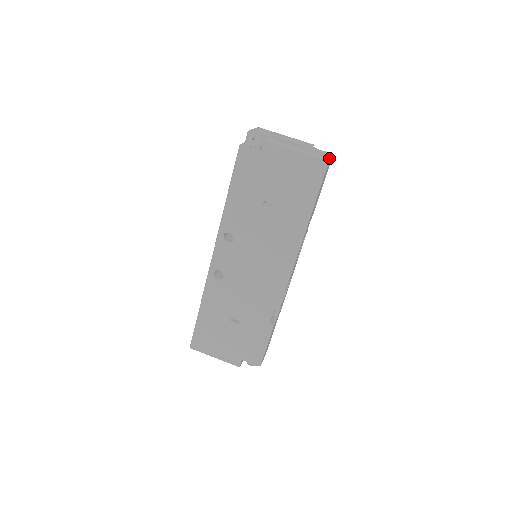
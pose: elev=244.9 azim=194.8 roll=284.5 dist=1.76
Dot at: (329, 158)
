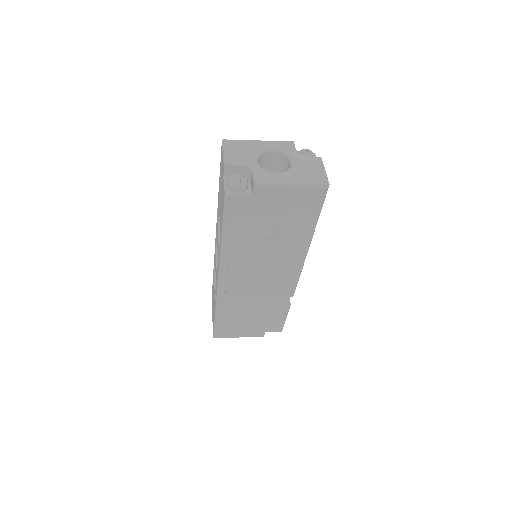
Dot at: (327, 177)
